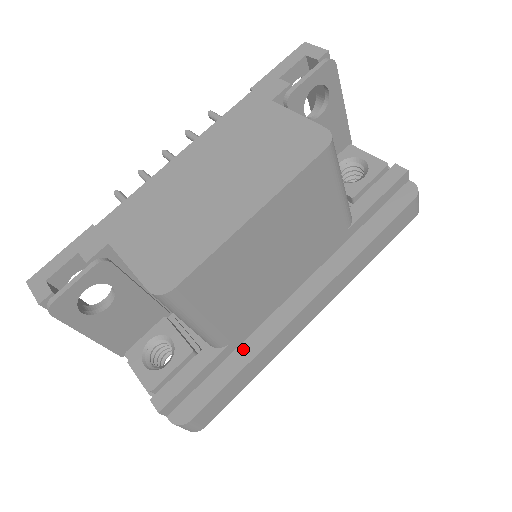
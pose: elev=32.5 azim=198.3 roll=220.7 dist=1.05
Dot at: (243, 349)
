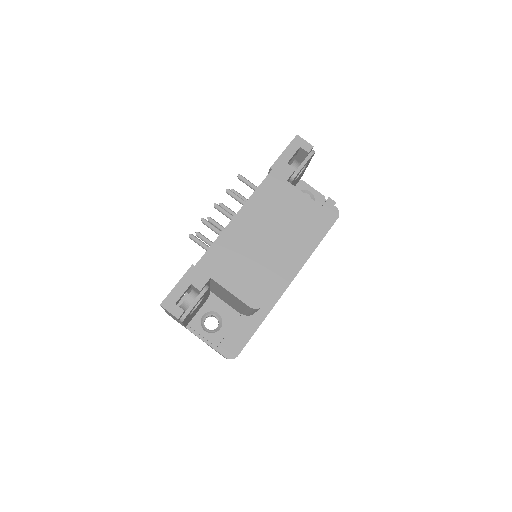
Dot at: (259, 313)
